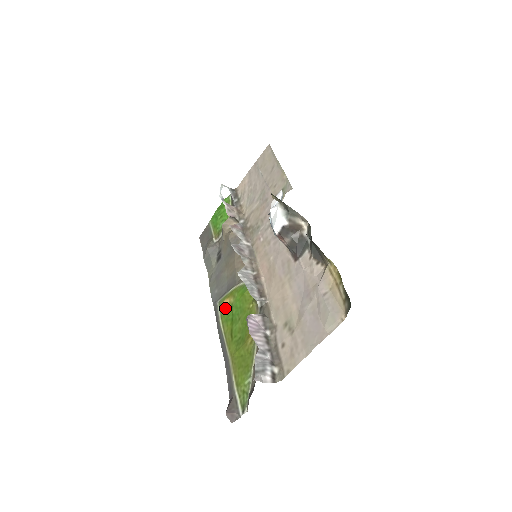
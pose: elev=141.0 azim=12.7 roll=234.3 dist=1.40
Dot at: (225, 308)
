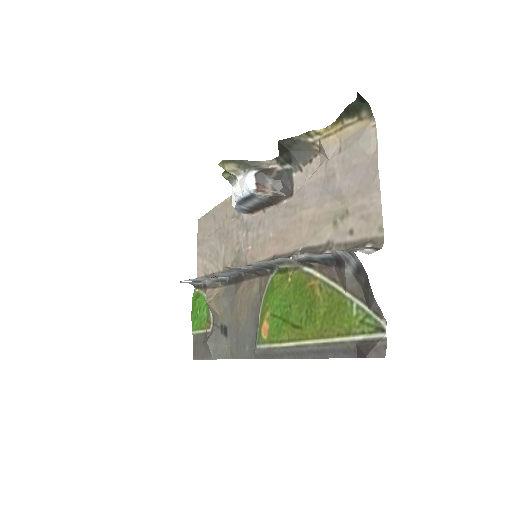
Dot at: (268, 331)
